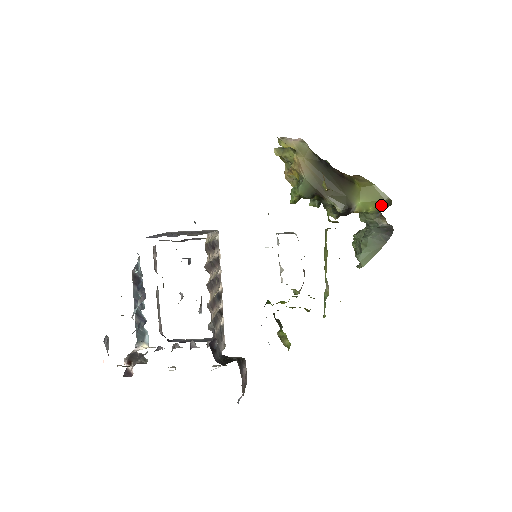
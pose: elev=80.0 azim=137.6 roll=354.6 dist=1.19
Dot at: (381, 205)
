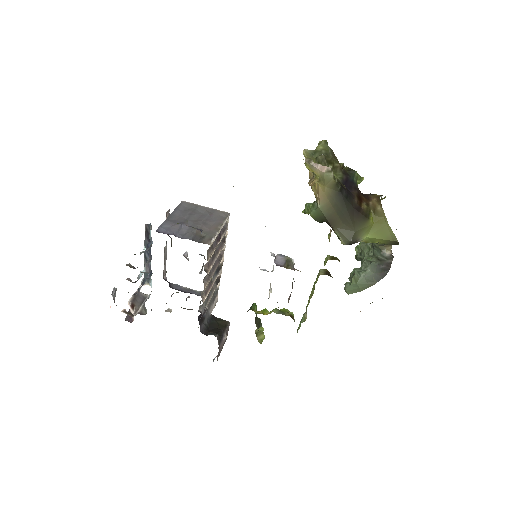
Dot at: (388, 242)
